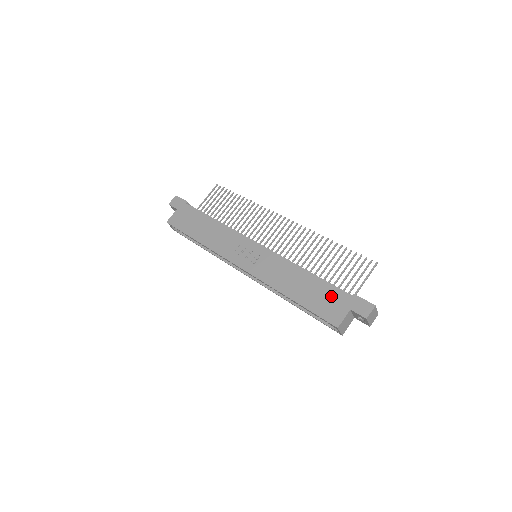
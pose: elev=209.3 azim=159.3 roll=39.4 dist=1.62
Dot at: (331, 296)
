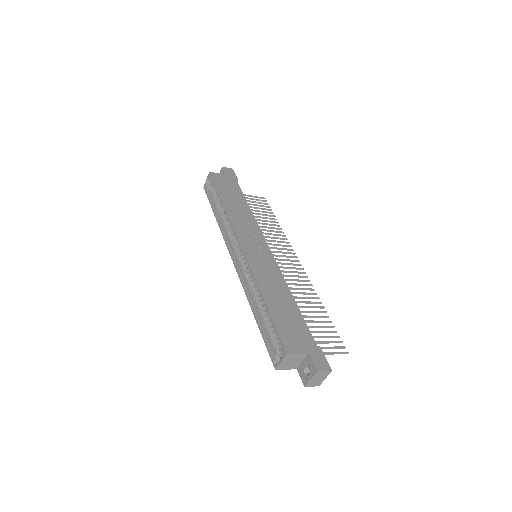
Dot at: (300, 330)
